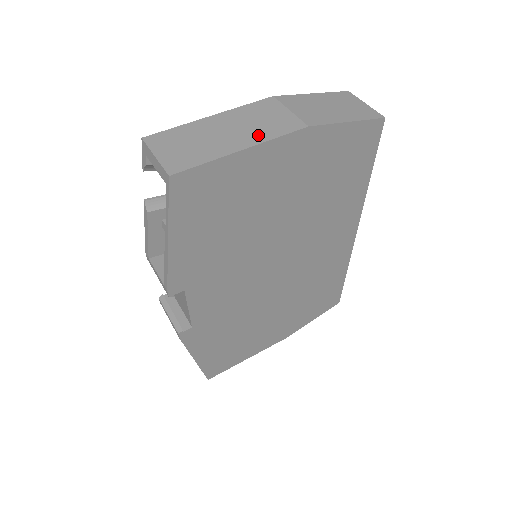
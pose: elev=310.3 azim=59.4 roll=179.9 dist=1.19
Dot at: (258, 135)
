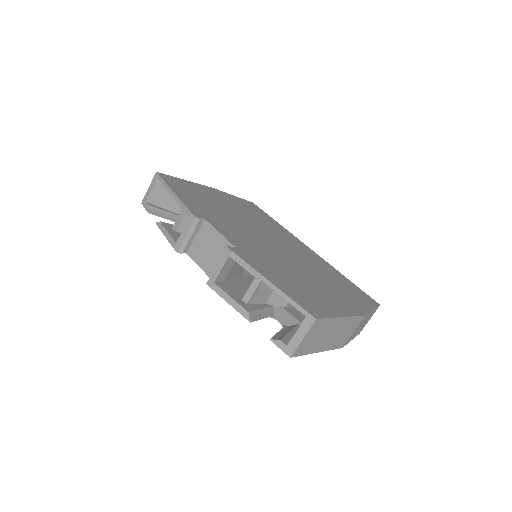
Dot at: occluded
